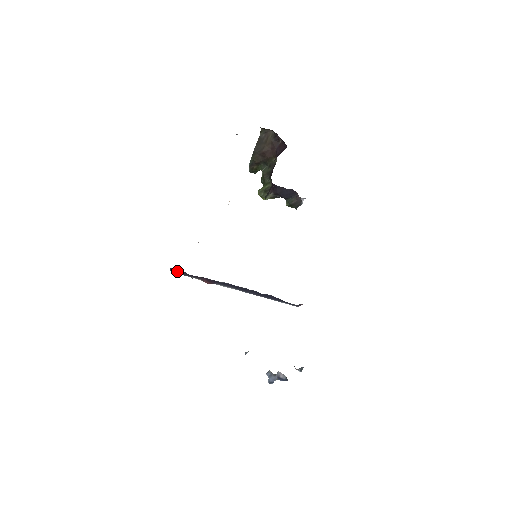
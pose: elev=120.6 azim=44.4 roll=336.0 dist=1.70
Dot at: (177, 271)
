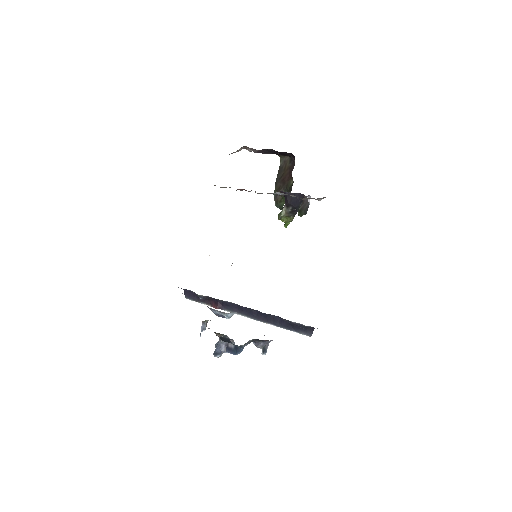
Dot at: (190, 295)
